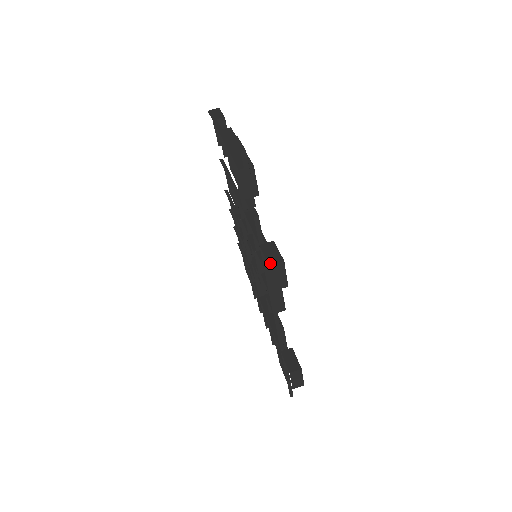
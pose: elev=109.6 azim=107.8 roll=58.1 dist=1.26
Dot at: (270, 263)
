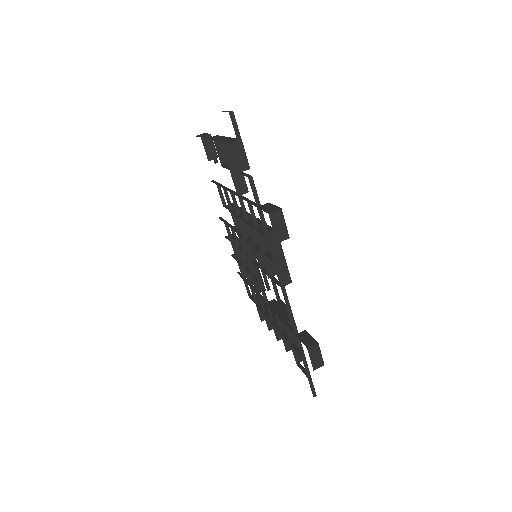
Dot at: (269, 212)
